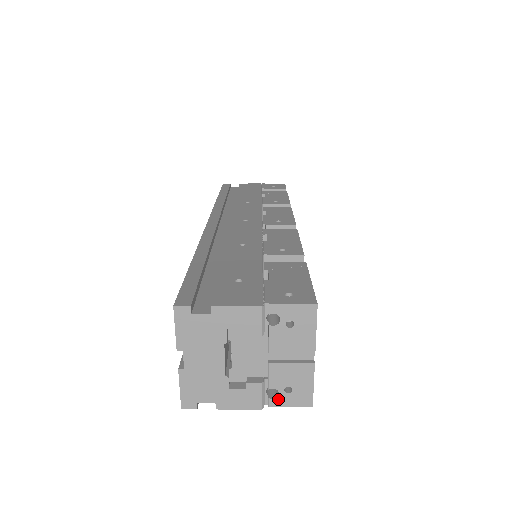
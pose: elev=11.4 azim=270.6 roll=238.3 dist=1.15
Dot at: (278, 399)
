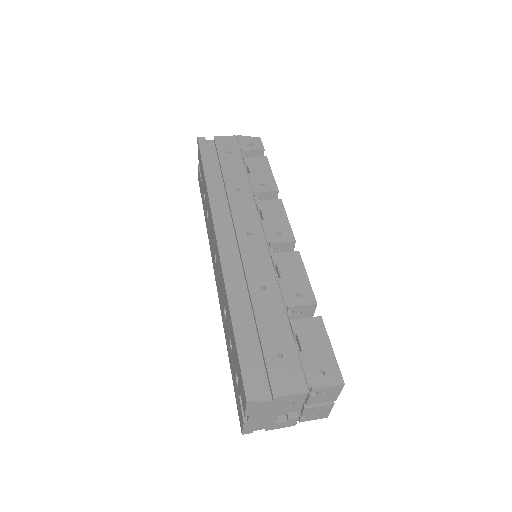
Dot at: (306, 419)
